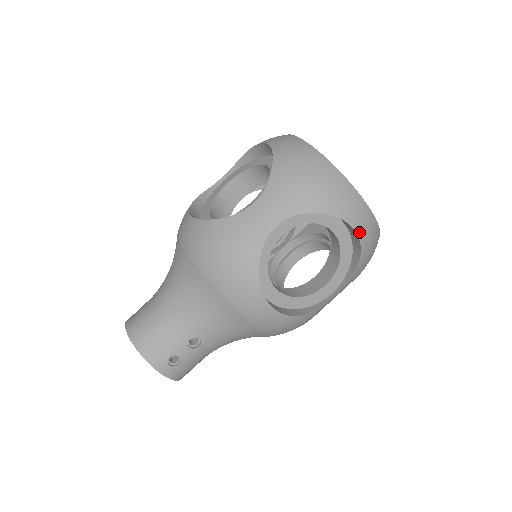
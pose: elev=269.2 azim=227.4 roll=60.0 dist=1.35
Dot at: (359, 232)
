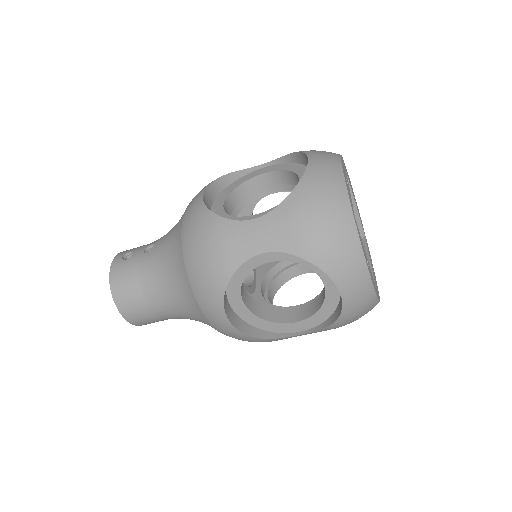
Dot at: occluded
